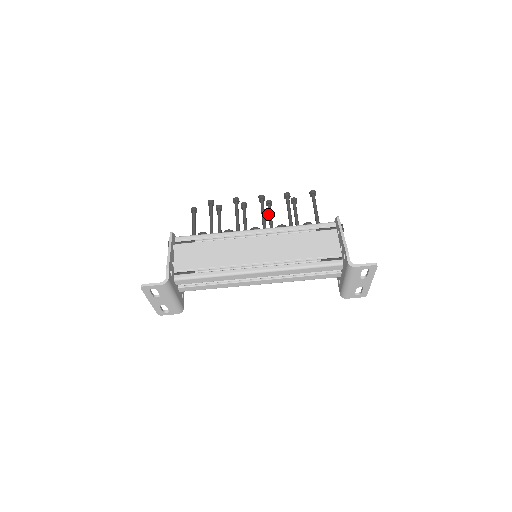
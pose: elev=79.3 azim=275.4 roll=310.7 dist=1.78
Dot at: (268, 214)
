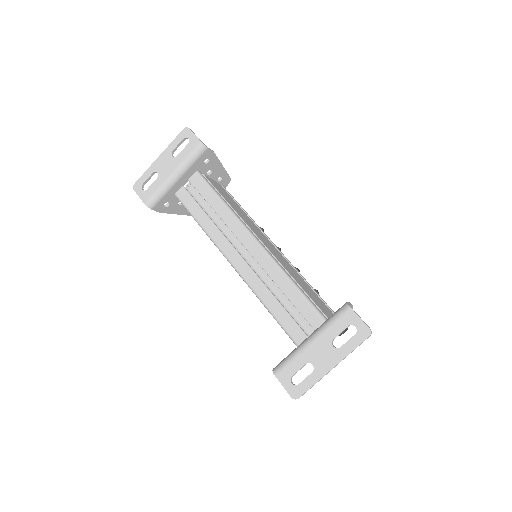
Dot at: occluded
